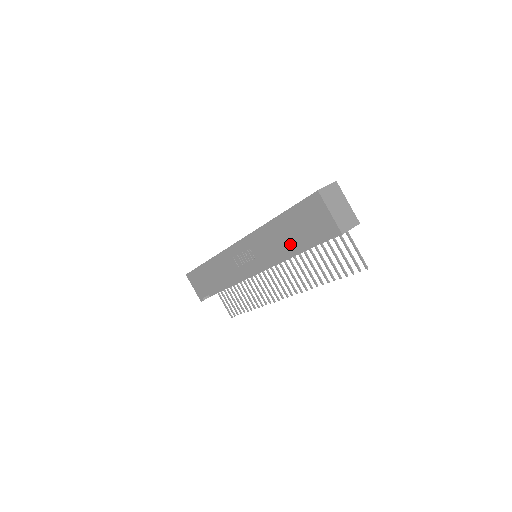
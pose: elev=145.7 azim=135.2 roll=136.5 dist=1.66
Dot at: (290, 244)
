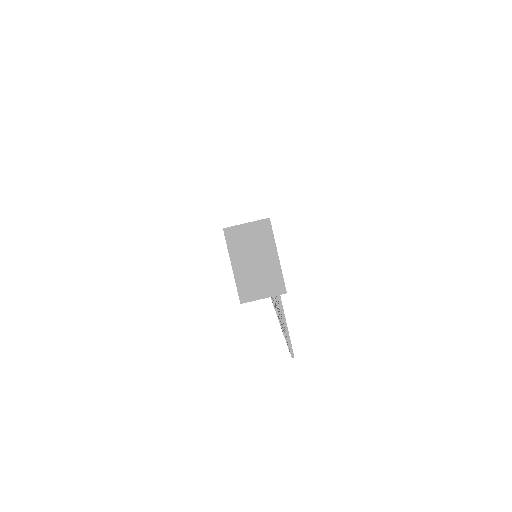
Dot at: occluded
